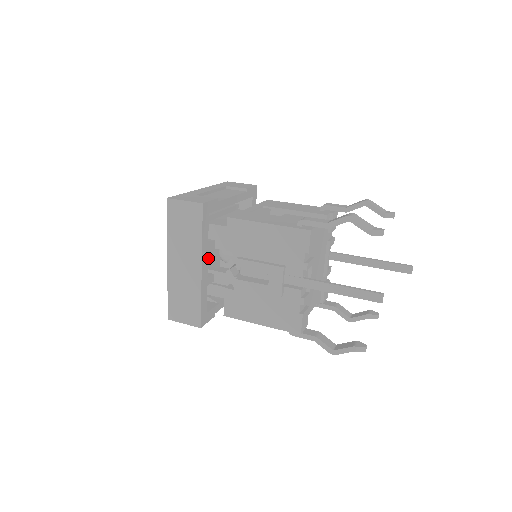
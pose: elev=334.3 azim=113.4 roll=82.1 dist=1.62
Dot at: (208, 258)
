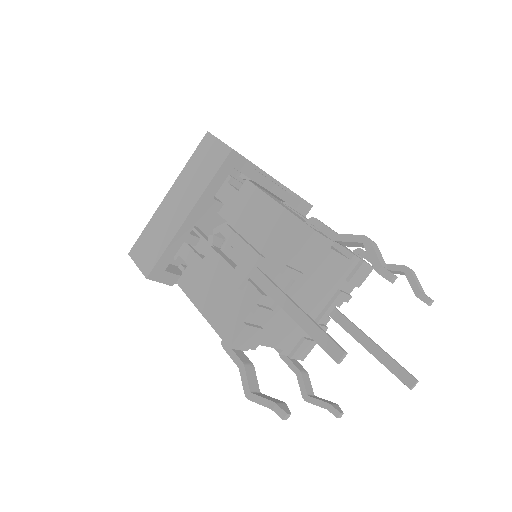
Dot at: occluded
